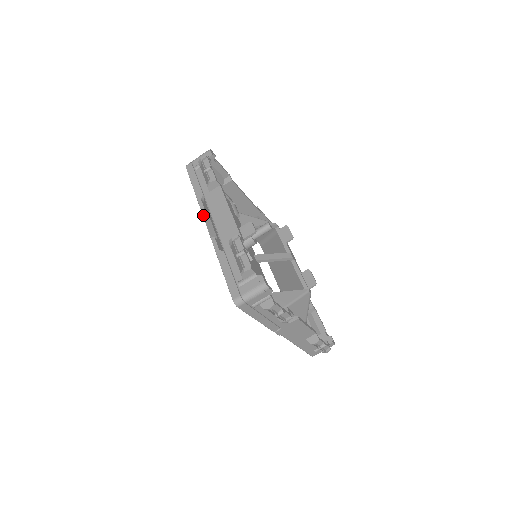
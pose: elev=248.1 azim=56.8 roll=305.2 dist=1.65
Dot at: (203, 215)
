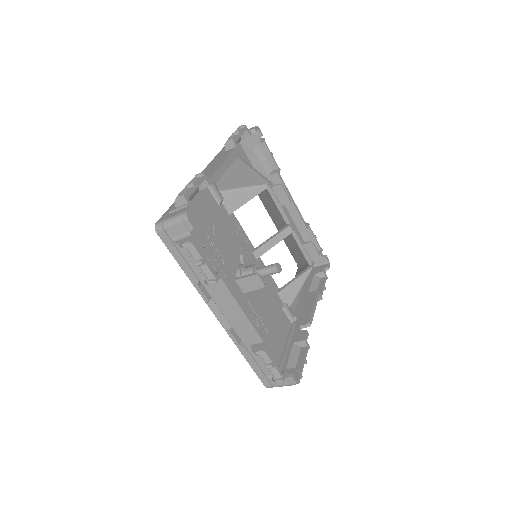
Dot at: occluded
